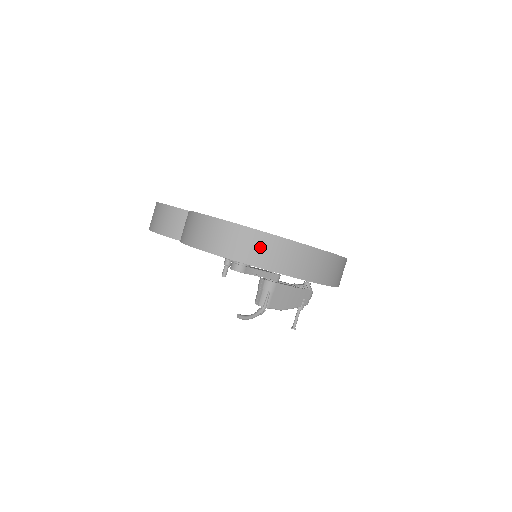
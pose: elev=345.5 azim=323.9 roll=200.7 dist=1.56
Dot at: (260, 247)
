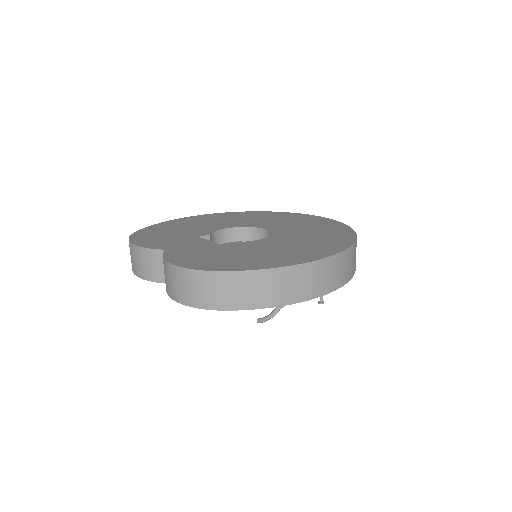
Dot at: (251, 288)
